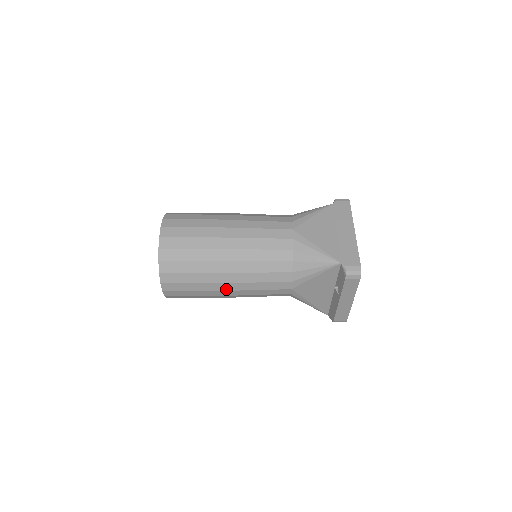
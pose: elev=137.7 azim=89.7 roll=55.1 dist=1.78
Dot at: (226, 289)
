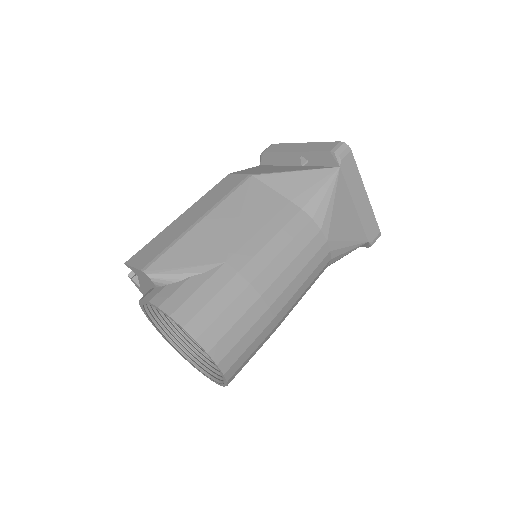
Dot at: occluded
